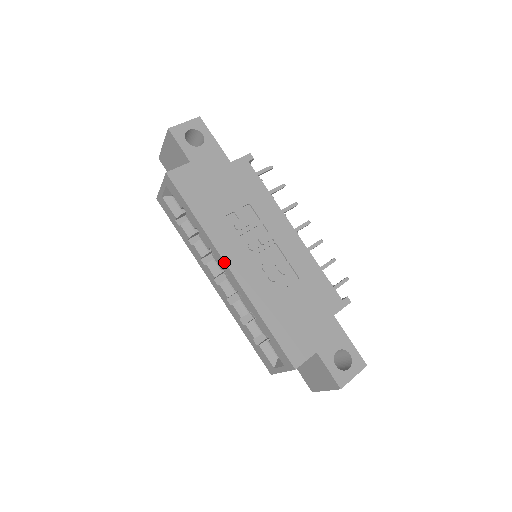
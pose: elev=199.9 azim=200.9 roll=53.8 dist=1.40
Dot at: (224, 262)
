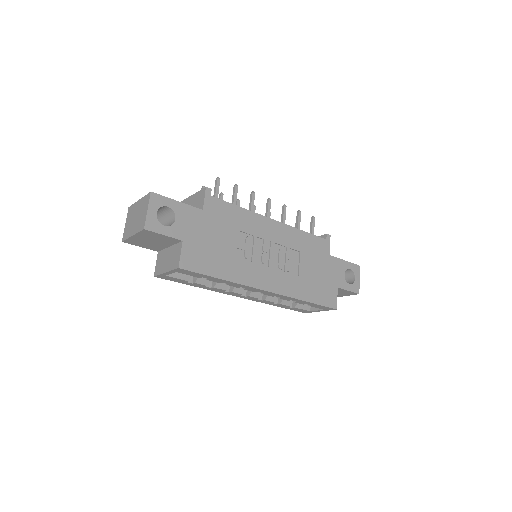
Dot at: (261, 290)
